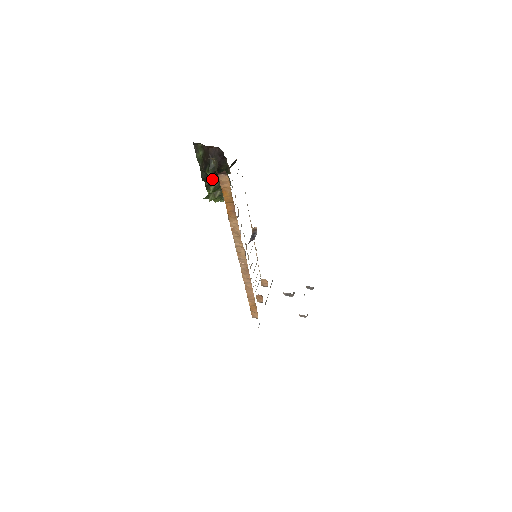
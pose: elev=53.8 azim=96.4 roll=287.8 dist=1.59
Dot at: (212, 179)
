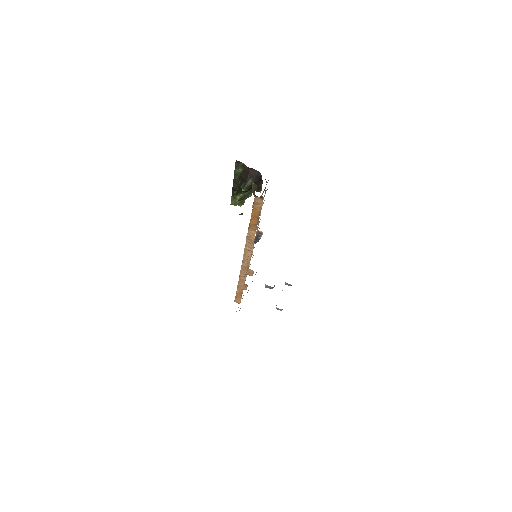
Dot at: (243, 193)
